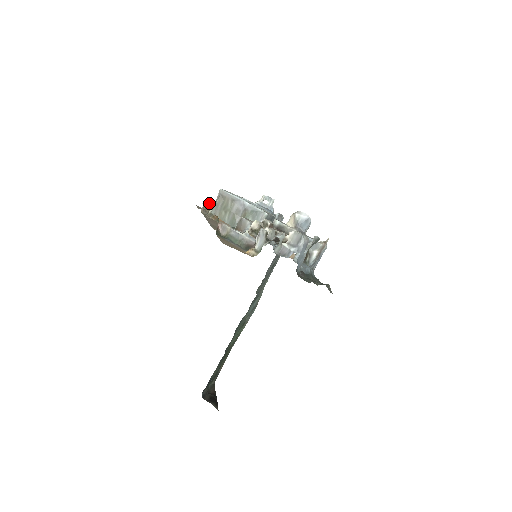
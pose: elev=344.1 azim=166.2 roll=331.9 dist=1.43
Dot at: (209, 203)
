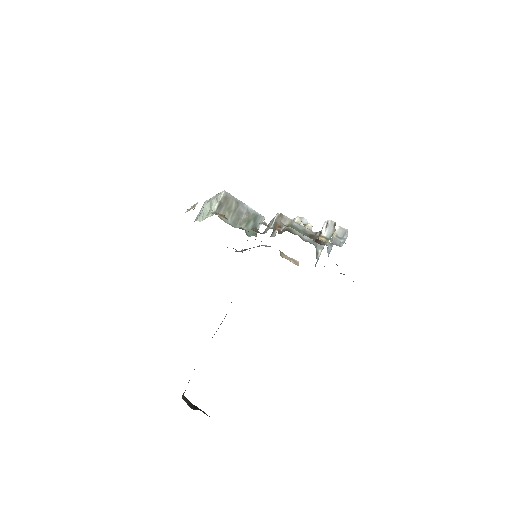
Dot at: occluded
